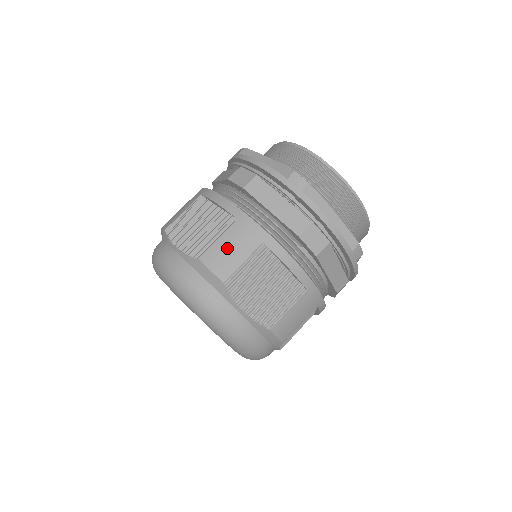
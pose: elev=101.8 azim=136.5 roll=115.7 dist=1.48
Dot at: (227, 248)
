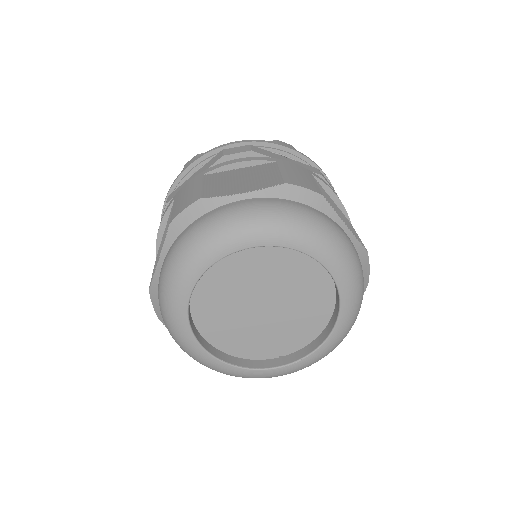
Dot at: (182, 200)
